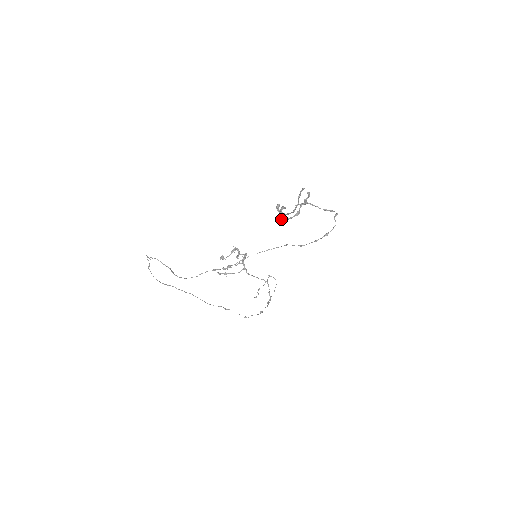
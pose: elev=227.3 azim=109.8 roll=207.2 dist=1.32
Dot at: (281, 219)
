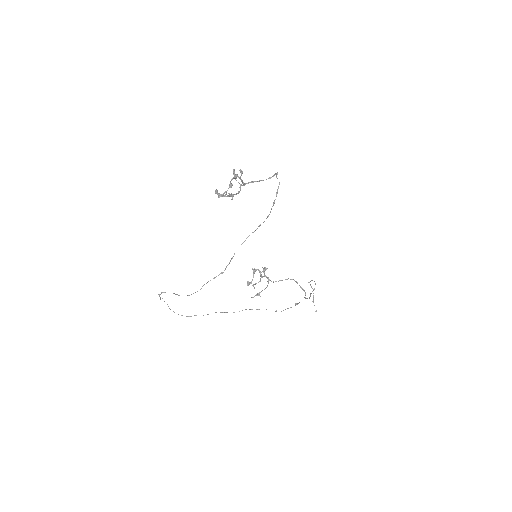
Dot at: (218, 197)
